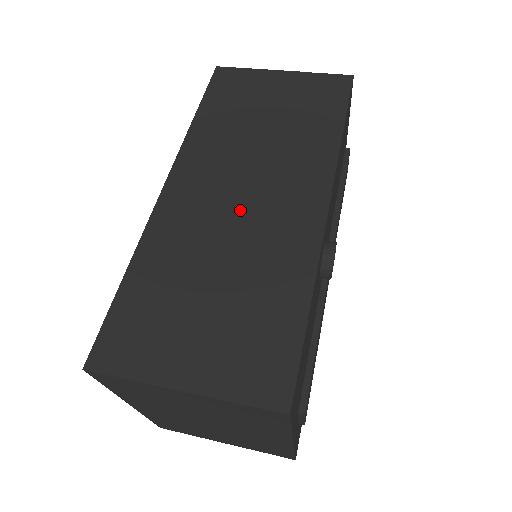
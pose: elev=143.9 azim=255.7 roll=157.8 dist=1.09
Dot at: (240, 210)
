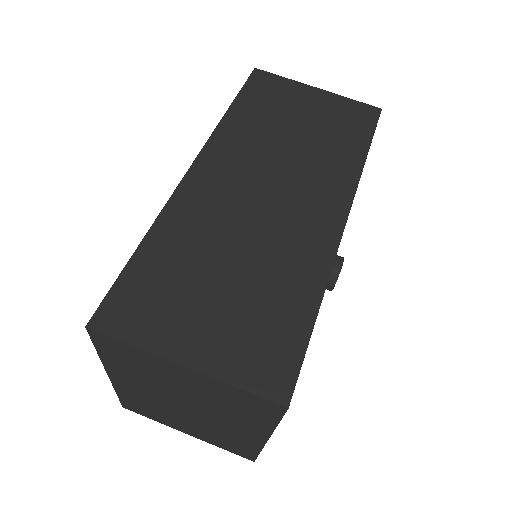
Dot at: (262, 207)
